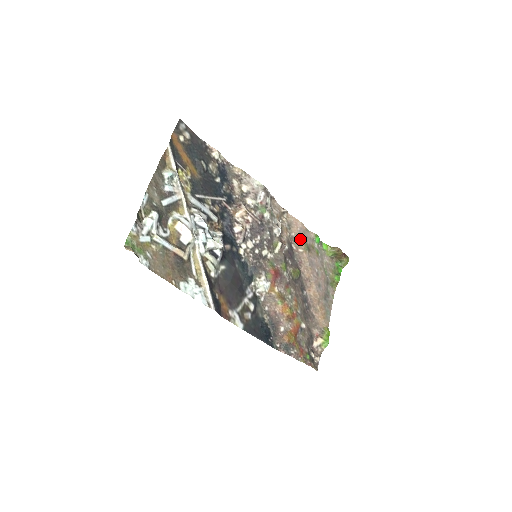
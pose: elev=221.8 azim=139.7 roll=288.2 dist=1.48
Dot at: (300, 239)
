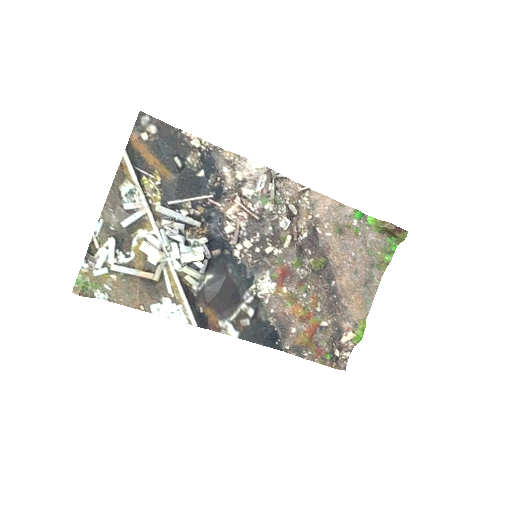
Dot at: (328, 220)
